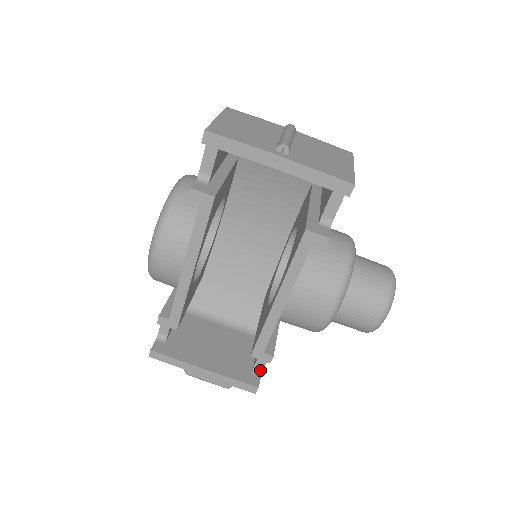
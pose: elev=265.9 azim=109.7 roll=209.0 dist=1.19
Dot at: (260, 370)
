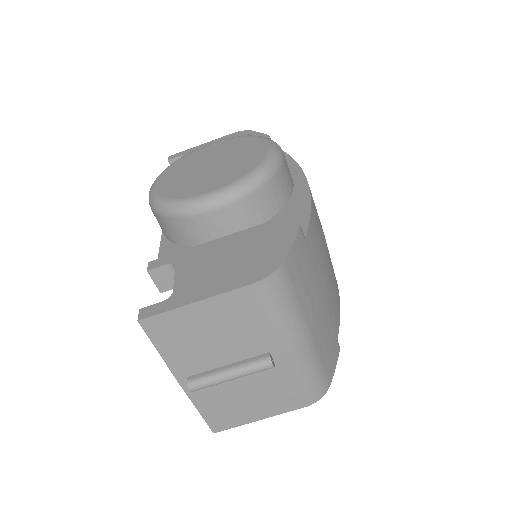
Dot at: occluded
